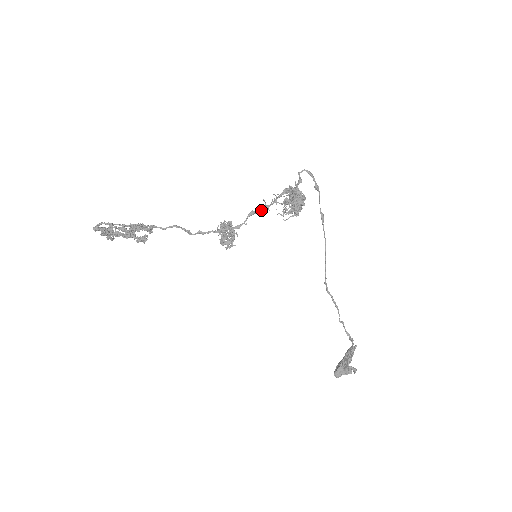
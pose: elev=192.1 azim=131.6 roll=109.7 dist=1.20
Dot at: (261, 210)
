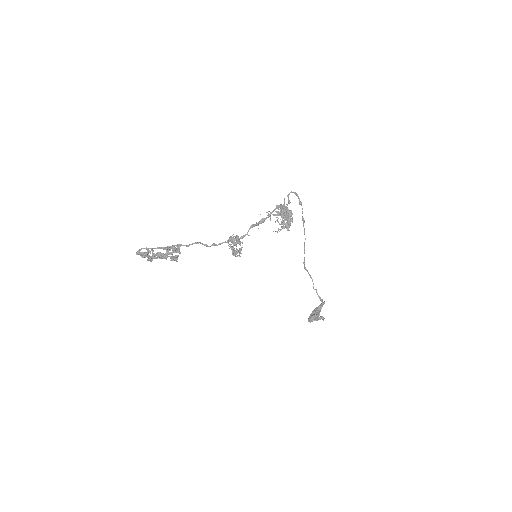
Dot at: (259, 223)
